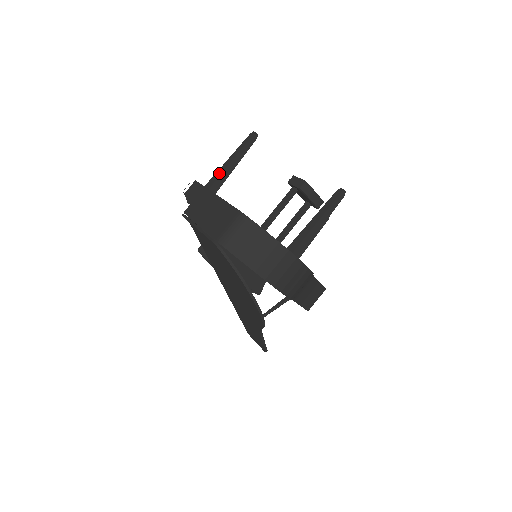
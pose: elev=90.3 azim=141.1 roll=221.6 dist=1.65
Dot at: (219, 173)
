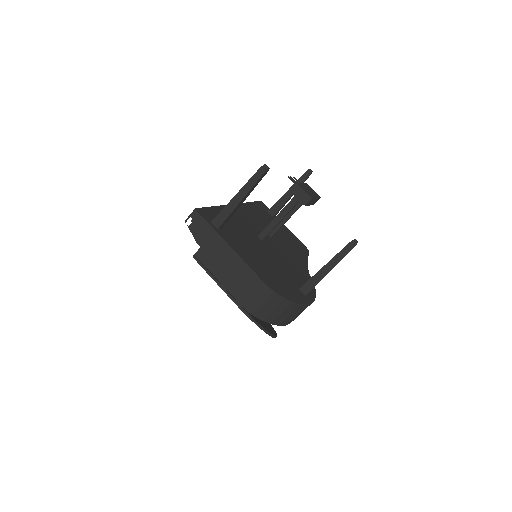
Dot at: (228, 211)
